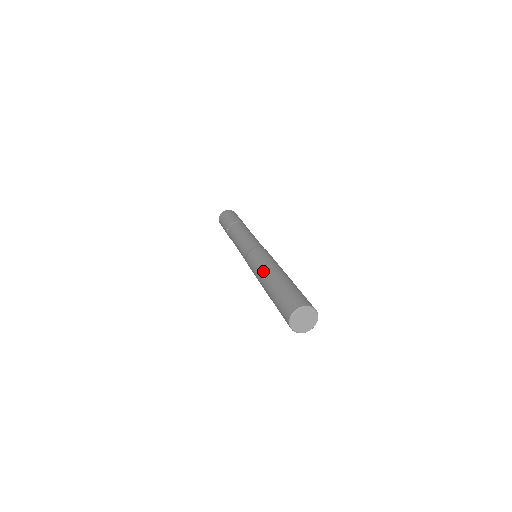
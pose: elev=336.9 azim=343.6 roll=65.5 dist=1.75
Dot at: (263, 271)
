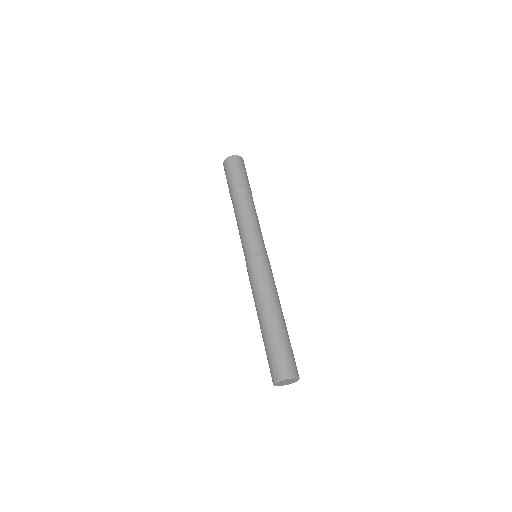
Dot at: (269, 299)
